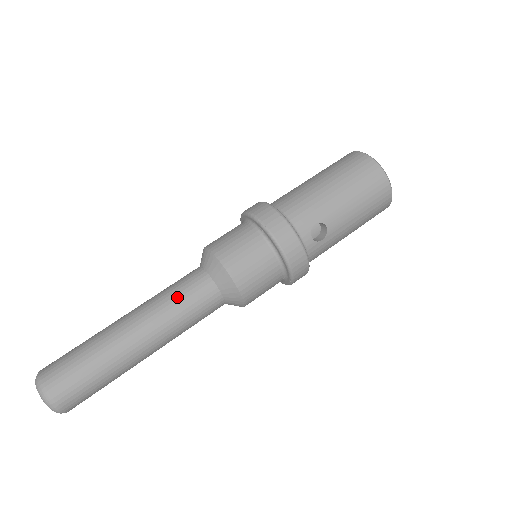
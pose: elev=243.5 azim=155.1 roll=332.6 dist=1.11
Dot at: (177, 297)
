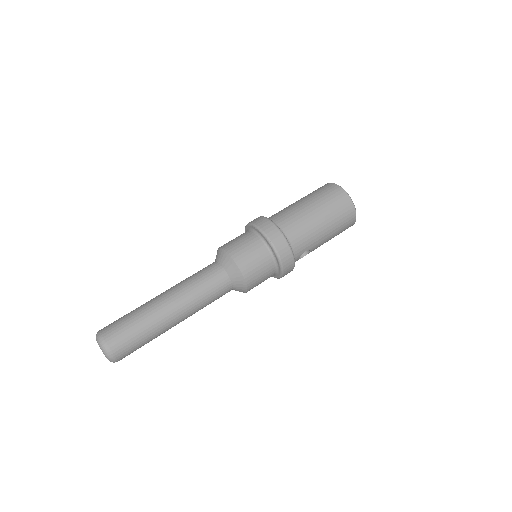
Dot at: (207, 294)
